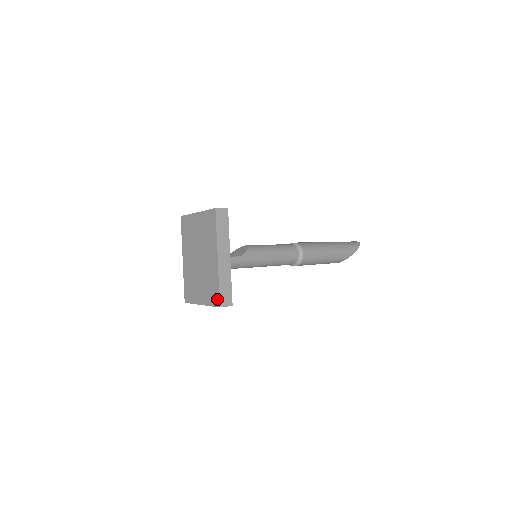
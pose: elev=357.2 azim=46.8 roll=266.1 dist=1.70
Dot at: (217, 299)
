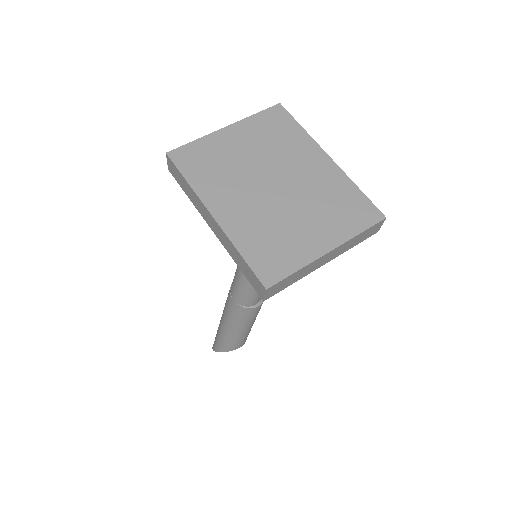
Dot at: (371, 210)
